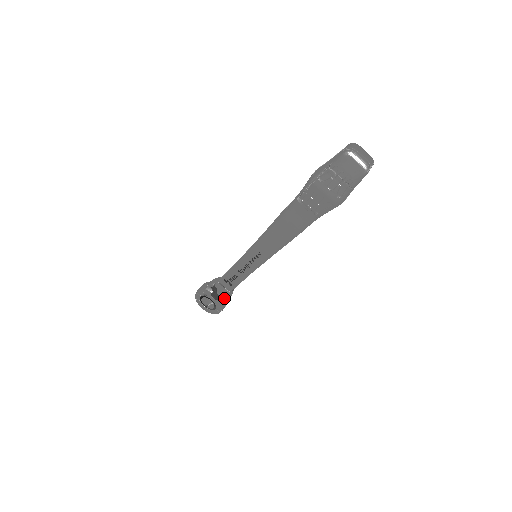
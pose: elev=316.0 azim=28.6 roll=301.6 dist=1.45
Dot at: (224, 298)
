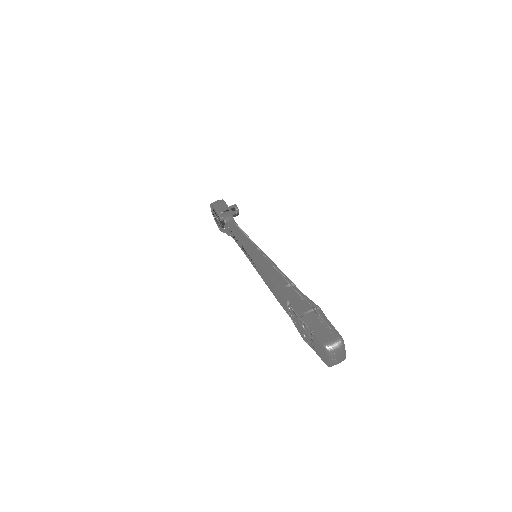
Dot at: (227, 232)
